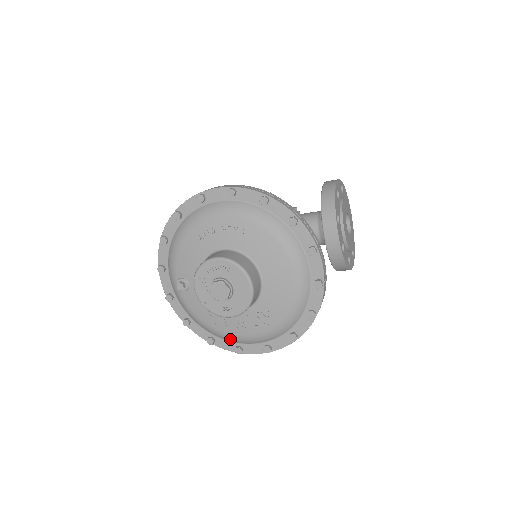
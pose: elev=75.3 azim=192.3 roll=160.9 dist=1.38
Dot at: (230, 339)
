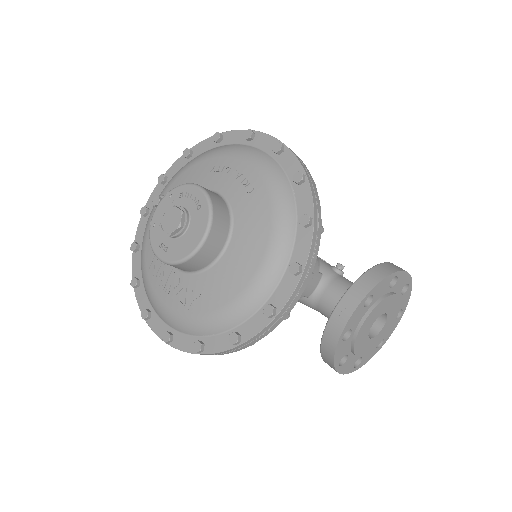
Dot at: (149, 295)
